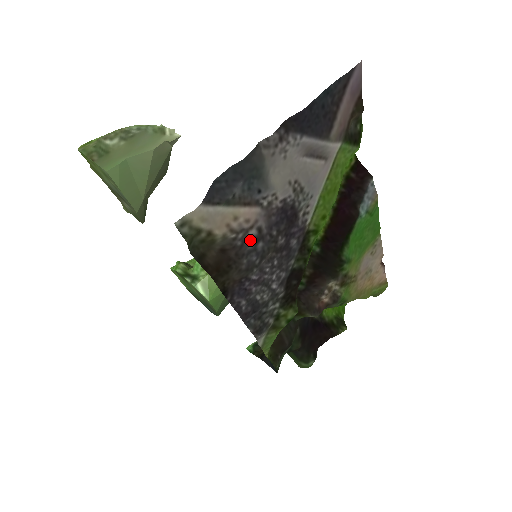
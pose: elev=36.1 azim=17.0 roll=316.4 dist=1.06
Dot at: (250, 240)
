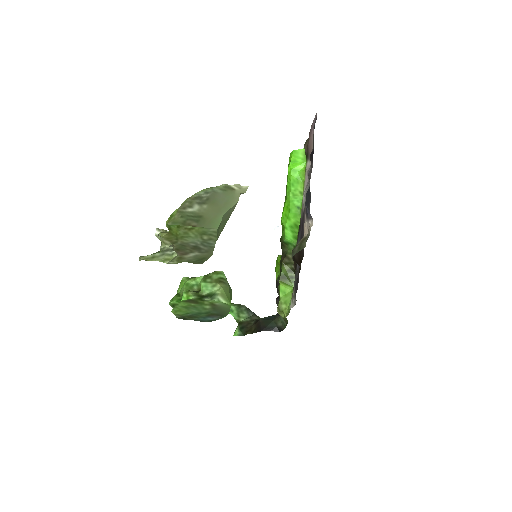
Dot at: occluded
